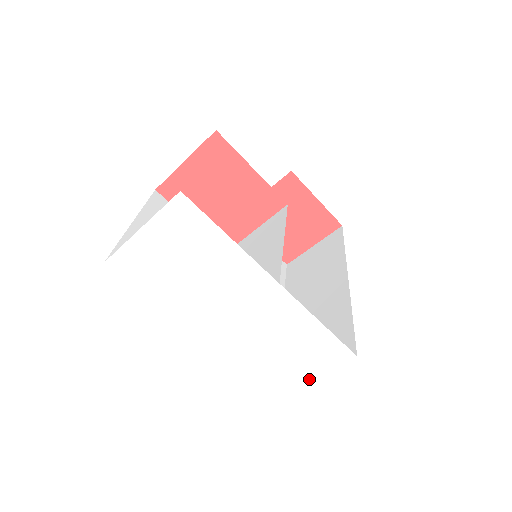
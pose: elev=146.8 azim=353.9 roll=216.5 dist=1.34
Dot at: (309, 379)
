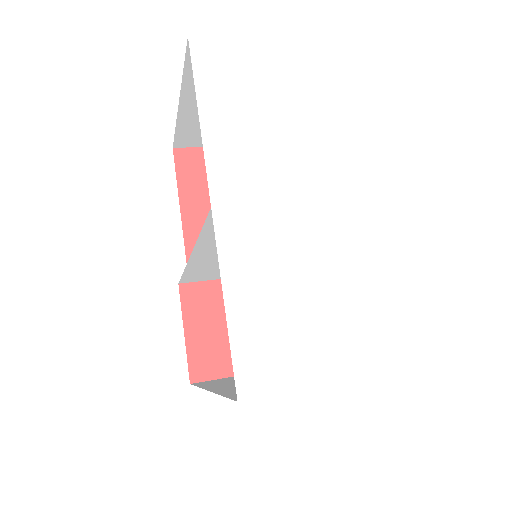
Dot at: (321, 380)
